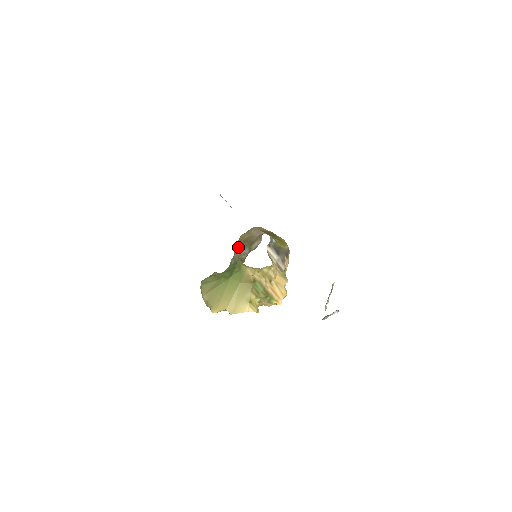
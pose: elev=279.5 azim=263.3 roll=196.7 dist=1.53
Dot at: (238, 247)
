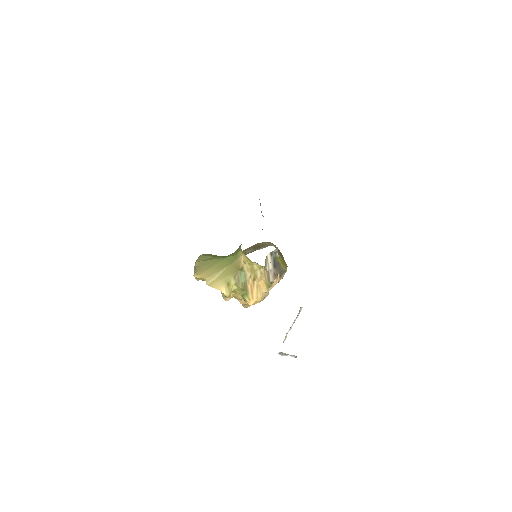
Dot at: (248, 248)
